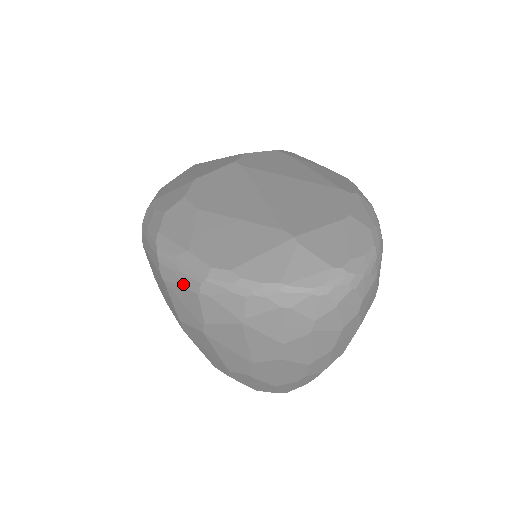
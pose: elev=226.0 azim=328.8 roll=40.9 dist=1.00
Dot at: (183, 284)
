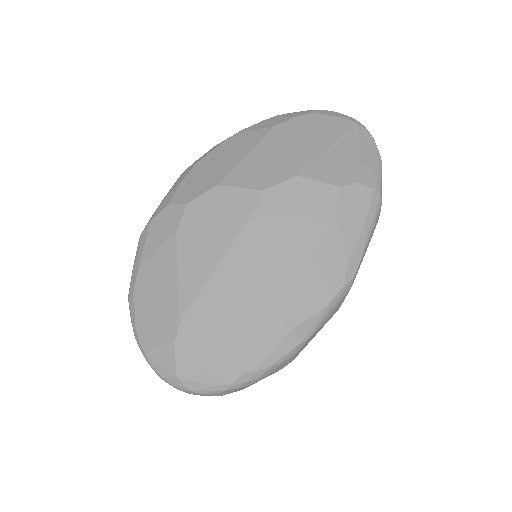
Dot at: occluded
